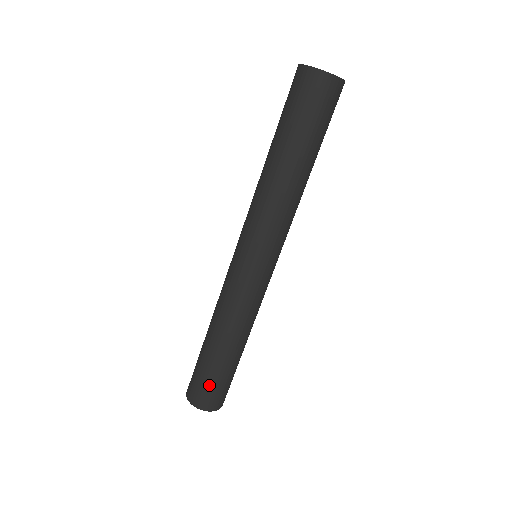
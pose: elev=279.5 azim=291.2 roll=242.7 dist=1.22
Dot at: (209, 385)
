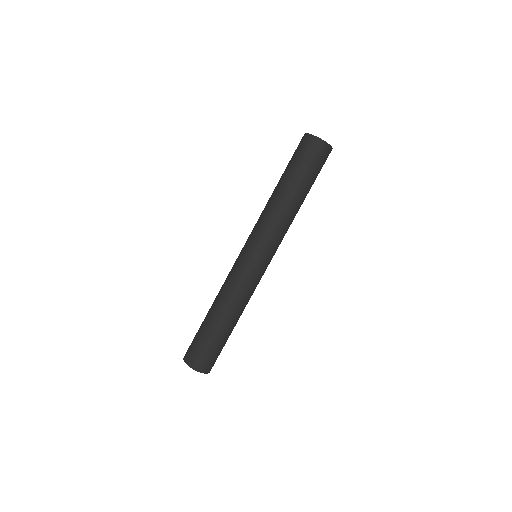
Dot at: (209, 351)
